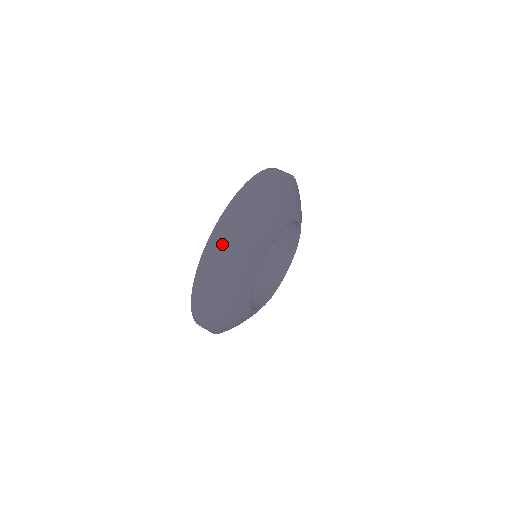
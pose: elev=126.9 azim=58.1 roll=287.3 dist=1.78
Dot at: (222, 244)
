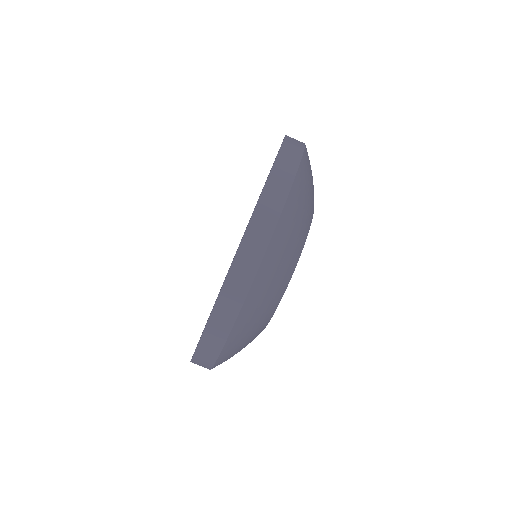
Dot at: (217, 354)
